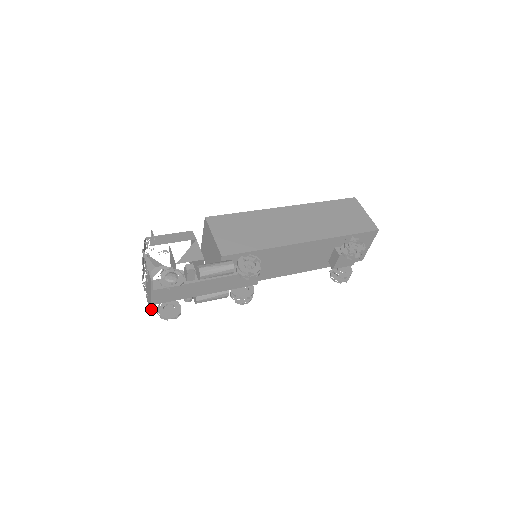
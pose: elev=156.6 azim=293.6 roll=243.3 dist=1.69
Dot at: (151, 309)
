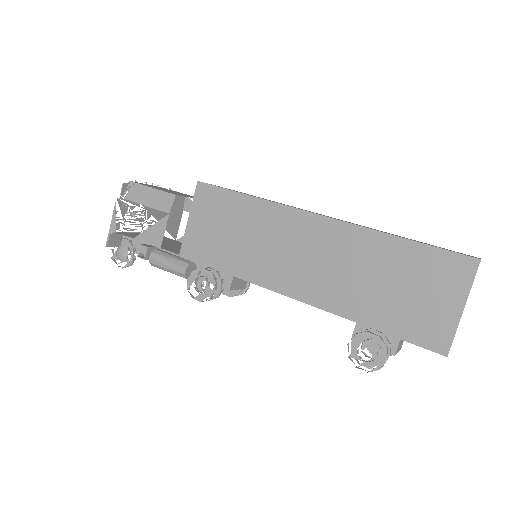
Dot at: occluded
